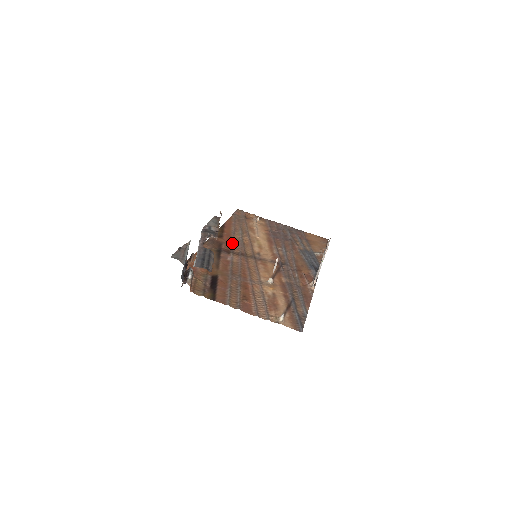
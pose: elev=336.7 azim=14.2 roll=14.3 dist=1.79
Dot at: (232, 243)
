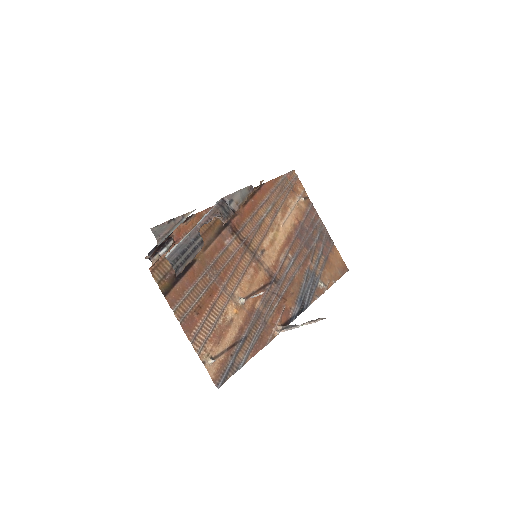
Dot at: (248, 220)
